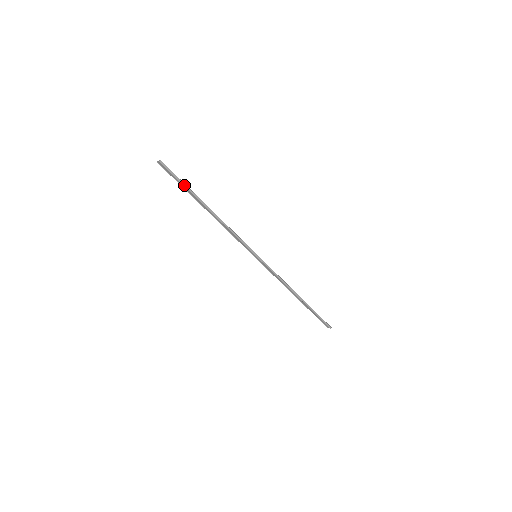
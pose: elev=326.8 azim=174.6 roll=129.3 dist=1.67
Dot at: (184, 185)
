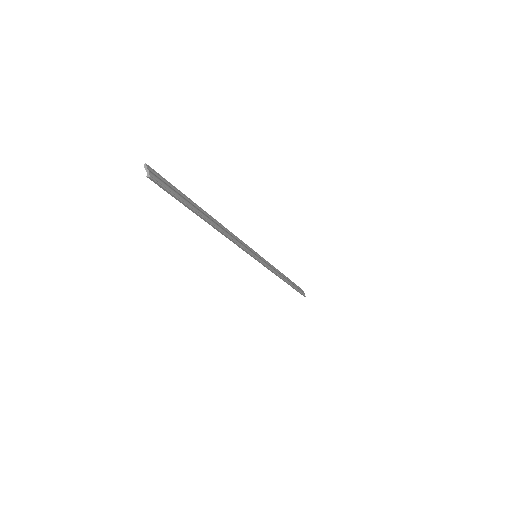
Dot at: (183, 203)
